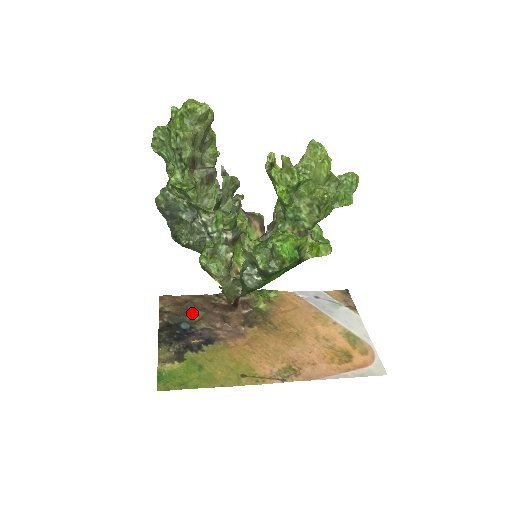
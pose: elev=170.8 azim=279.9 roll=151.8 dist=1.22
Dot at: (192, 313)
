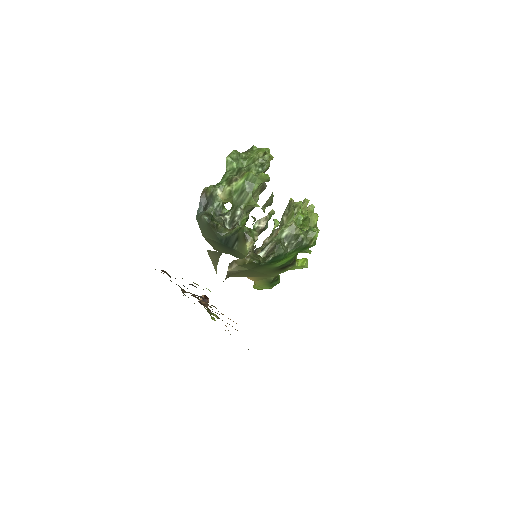
Dot at: occluded
